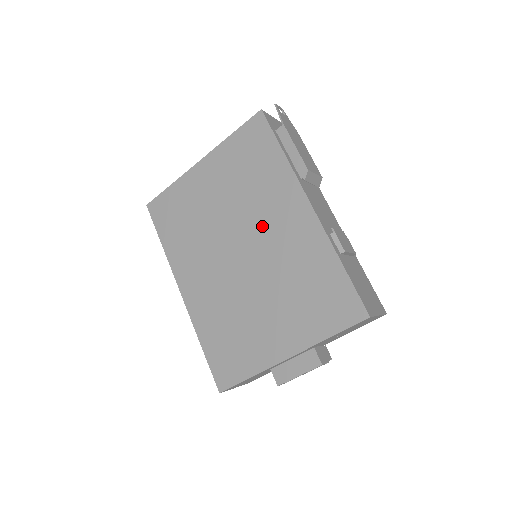
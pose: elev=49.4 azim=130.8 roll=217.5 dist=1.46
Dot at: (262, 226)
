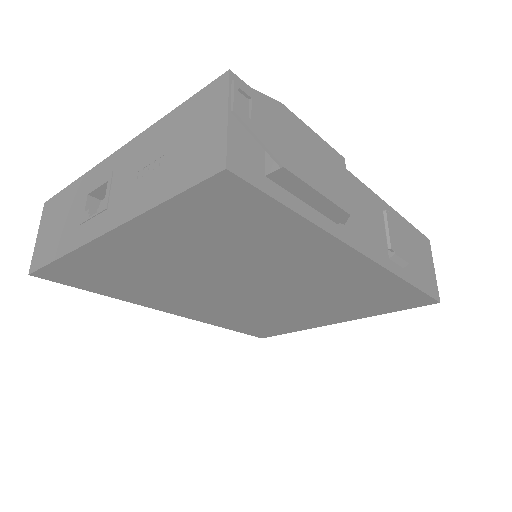
Dot at: (282, 275)
